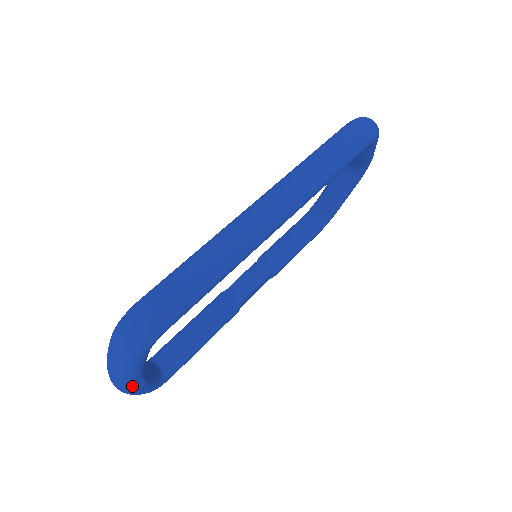
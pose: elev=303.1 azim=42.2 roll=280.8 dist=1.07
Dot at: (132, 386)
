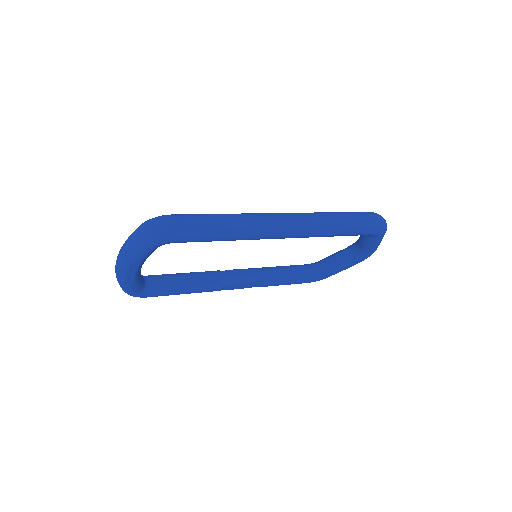
Dot at: (127, 269)
